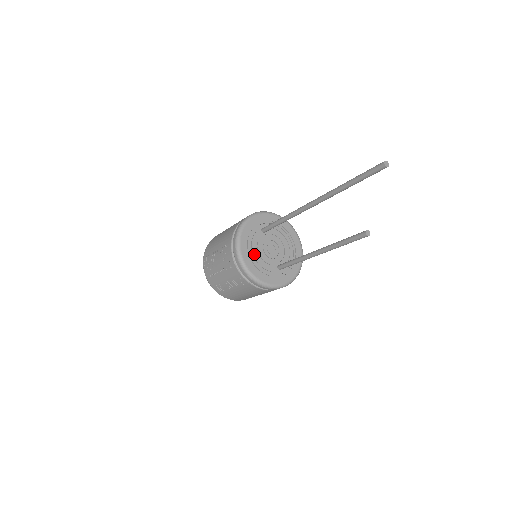
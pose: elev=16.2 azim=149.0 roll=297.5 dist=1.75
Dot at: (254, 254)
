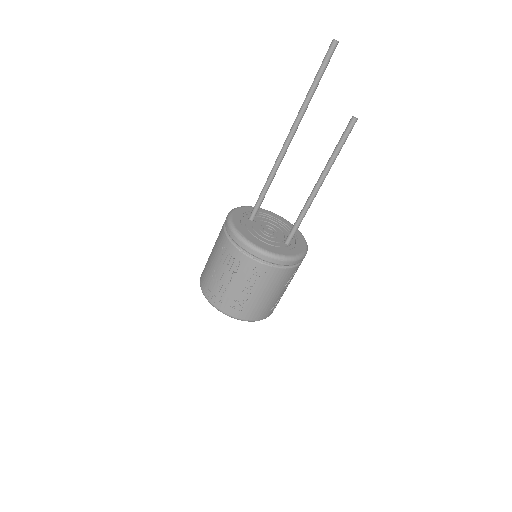
Dot at: (256, 237)
